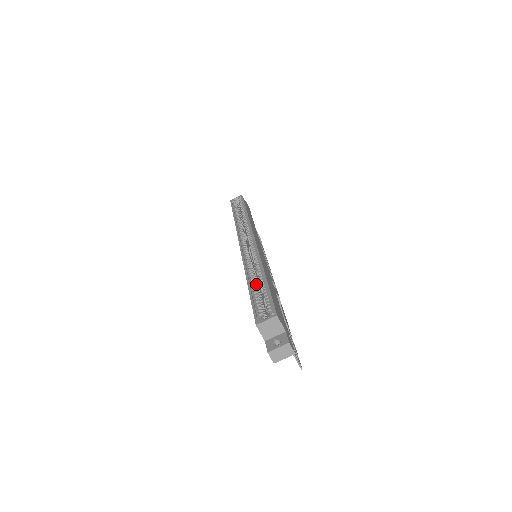
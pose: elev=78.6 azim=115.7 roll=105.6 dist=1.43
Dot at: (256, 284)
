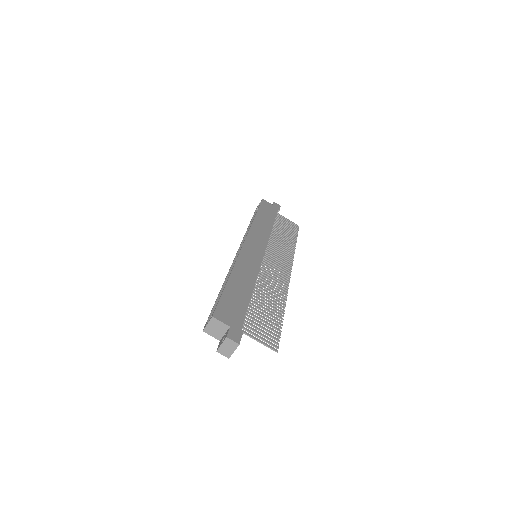
Dot at: occluded
